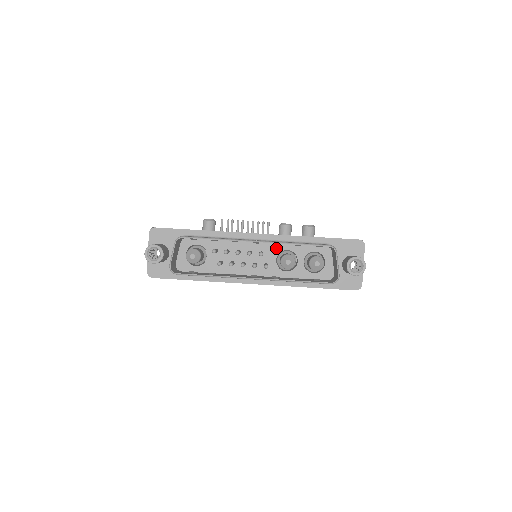
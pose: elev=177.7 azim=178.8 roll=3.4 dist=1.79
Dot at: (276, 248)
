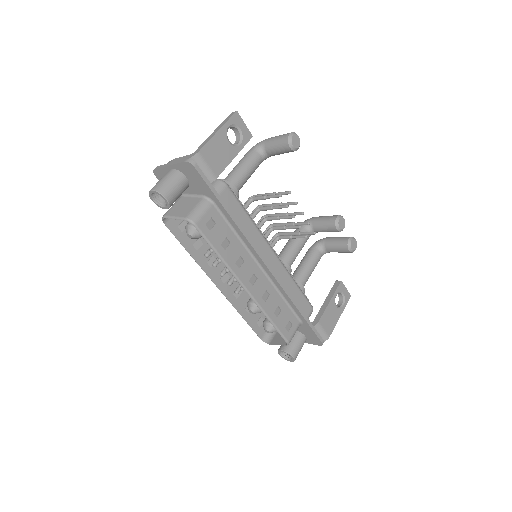
Dot at: occluded
